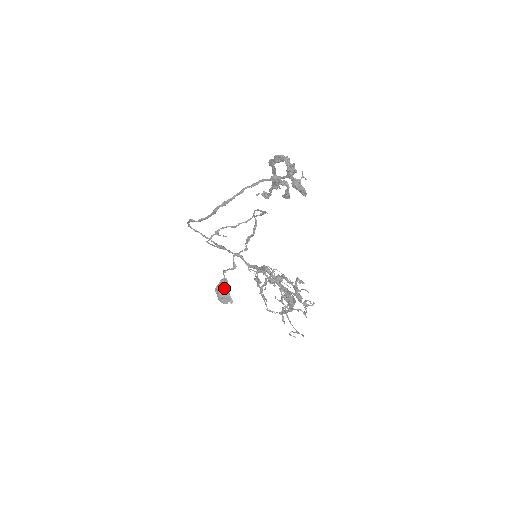
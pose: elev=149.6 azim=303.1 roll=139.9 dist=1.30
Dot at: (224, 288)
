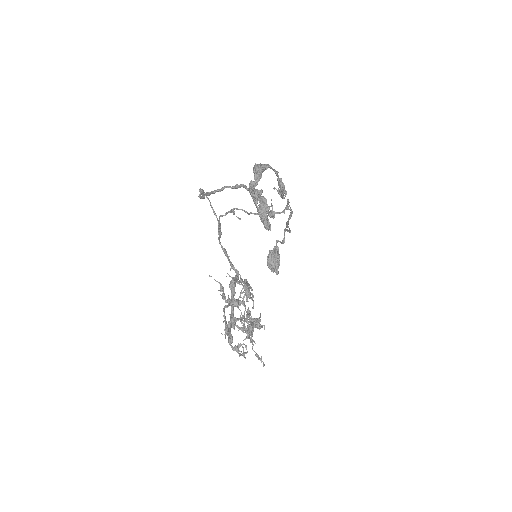
Dot at: (275, 256)
